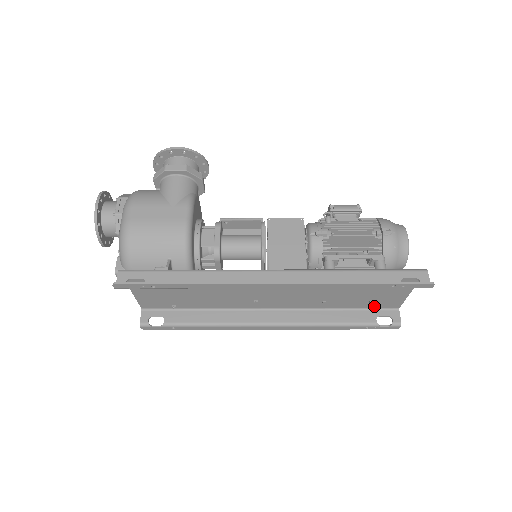
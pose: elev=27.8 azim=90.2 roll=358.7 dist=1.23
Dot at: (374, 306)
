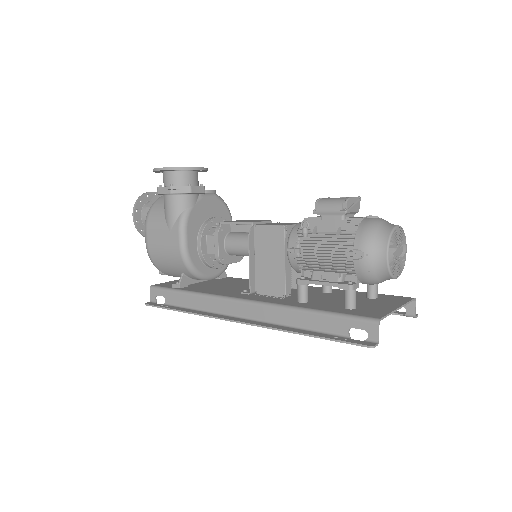
Dot at: occluded
